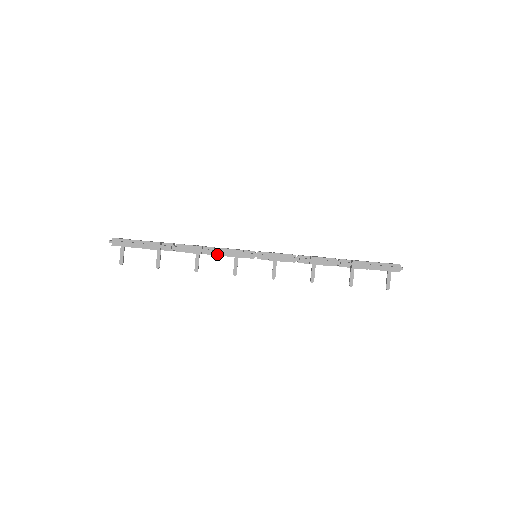
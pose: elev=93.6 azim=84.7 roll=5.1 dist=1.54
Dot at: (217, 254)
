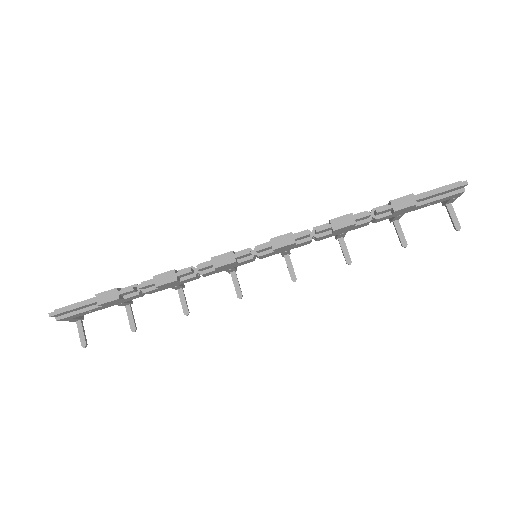
Dot at: (201, 273)
